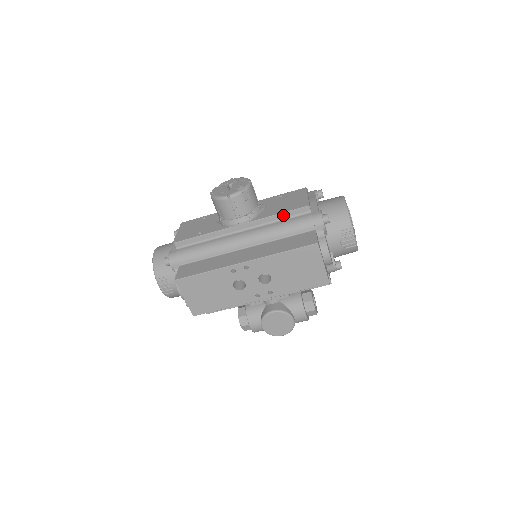
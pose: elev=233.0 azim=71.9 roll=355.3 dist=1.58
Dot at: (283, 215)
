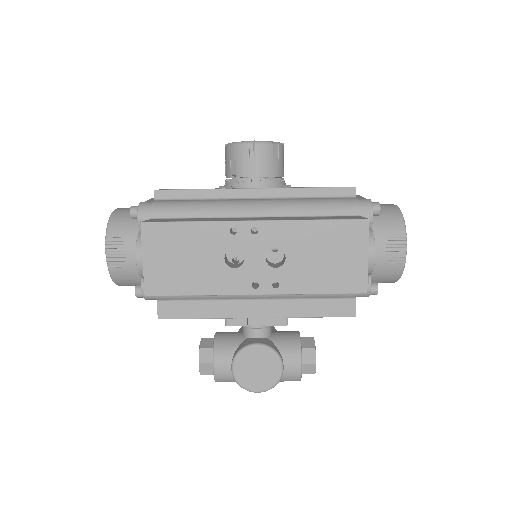
Dot at: (317, 191)
